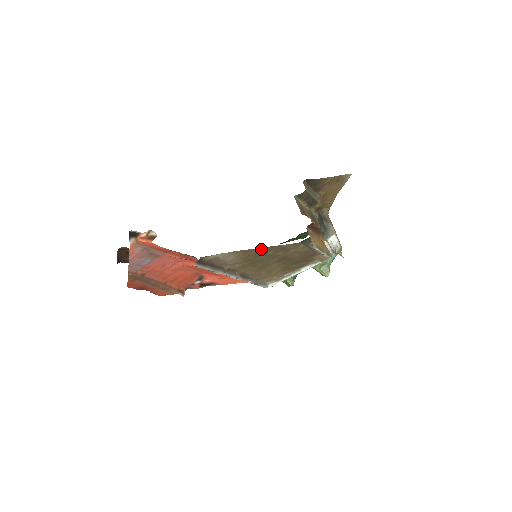
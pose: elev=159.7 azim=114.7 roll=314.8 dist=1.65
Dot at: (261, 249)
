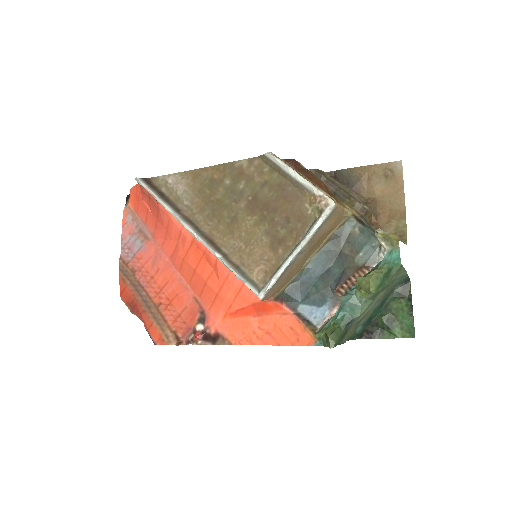
Dot at: (212, 171)
